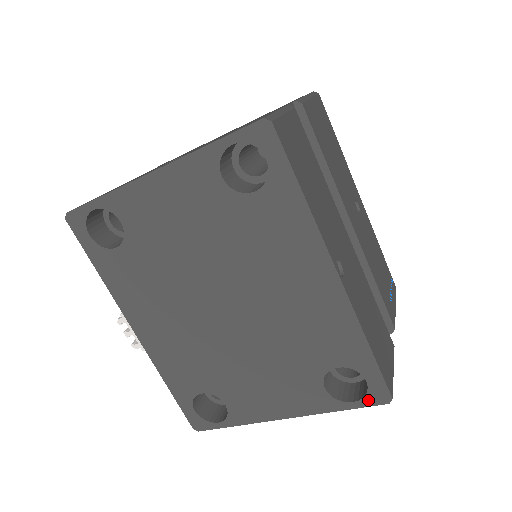
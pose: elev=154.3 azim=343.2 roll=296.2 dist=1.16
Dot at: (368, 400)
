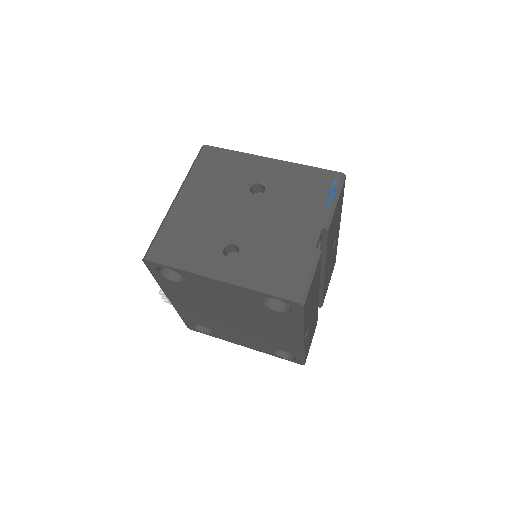
Dot at: (293, 361)
